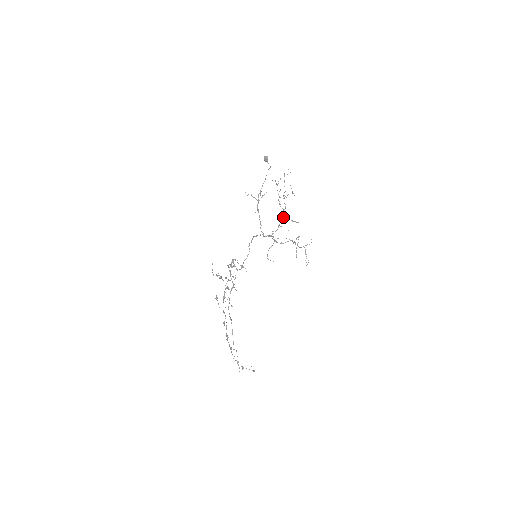
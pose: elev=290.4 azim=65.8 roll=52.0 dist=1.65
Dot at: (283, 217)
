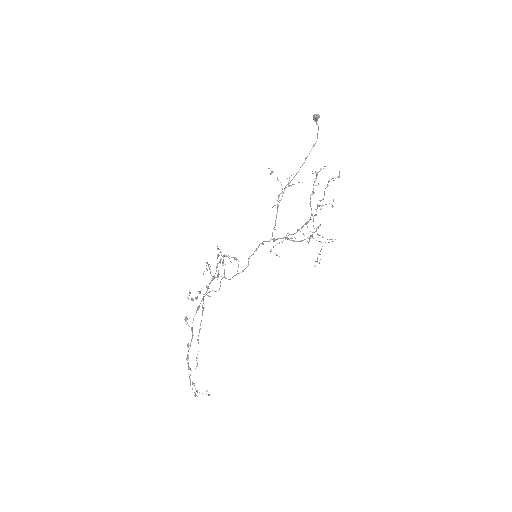
Dot at: (308, 222)
